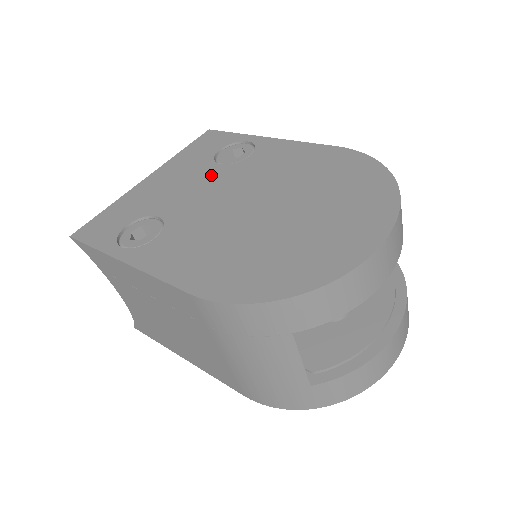
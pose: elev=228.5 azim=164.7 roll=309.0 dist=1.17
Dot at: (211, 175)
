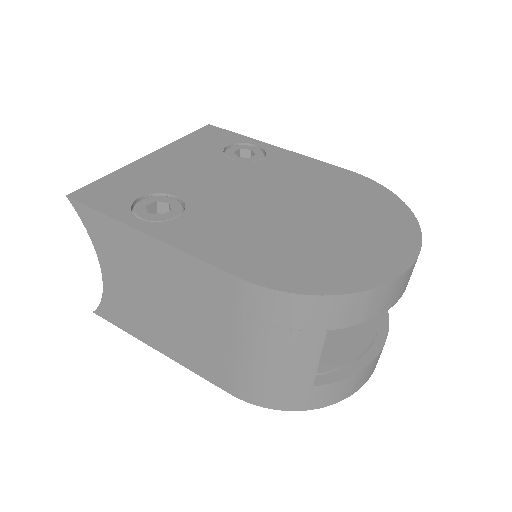
Dot at: (225, 168)
